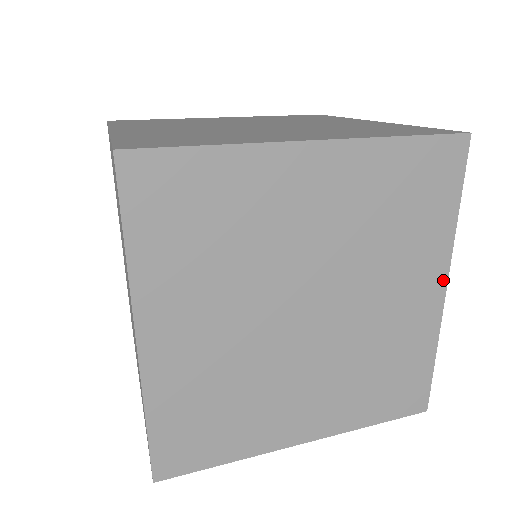
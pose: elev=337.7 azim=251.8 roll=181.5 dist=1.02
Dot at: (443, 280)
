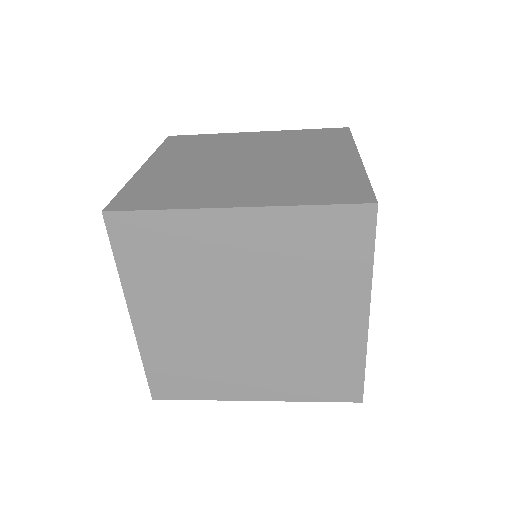
Dot at: (355, 155)
